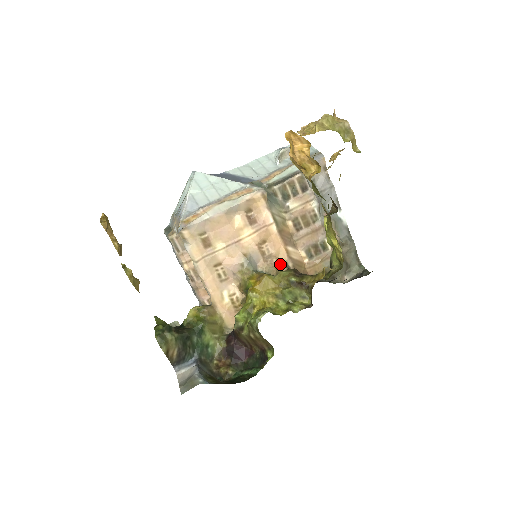
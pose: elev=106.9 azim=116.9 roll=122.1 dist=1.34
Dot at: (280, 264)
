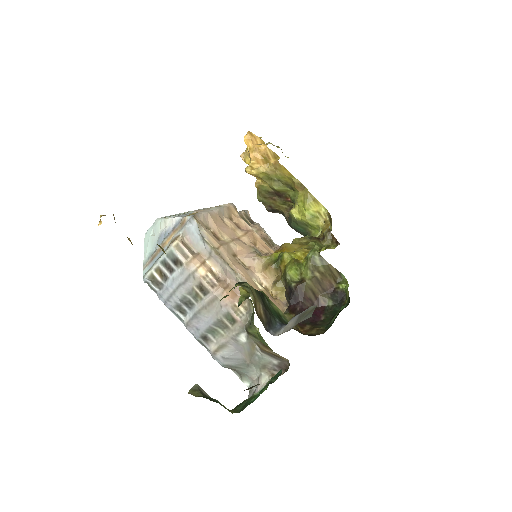
Dot at: occluded
